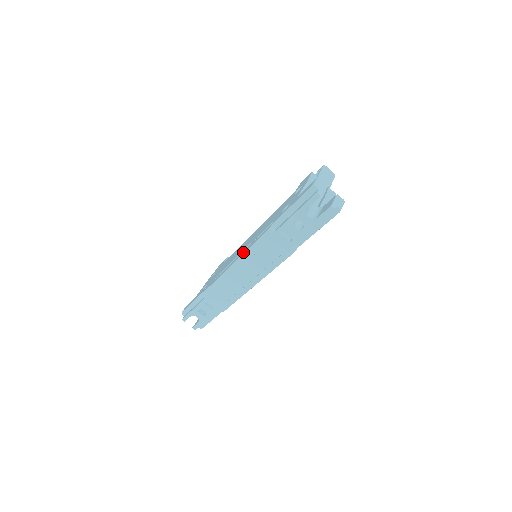
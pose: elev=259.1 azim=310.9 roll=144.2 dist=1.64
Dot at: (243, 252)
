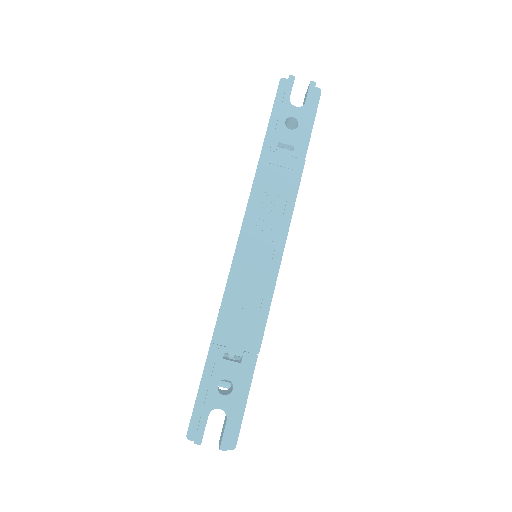
Dot at: occluded
